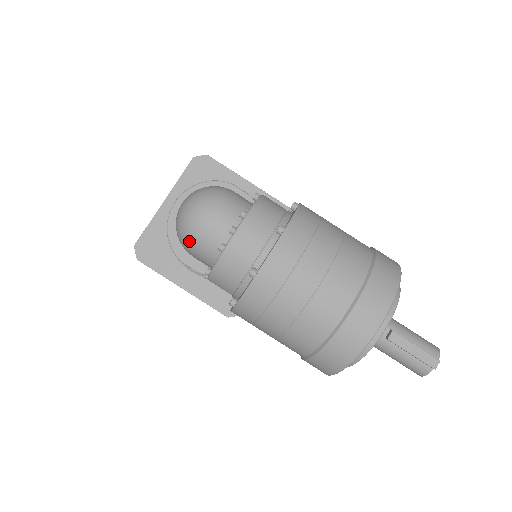
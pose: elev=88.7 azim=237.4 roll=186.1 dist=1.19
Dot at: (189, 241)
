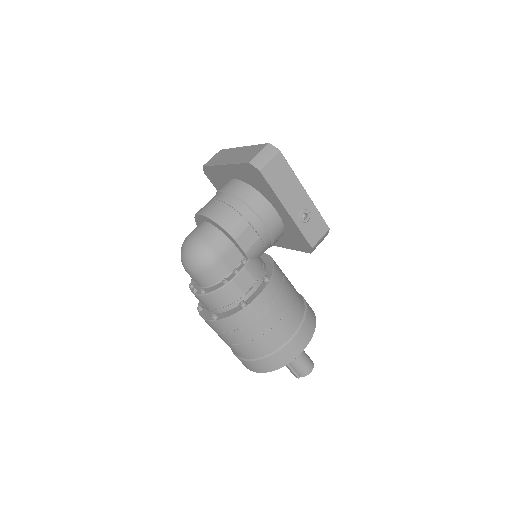
Dot at: occluded
